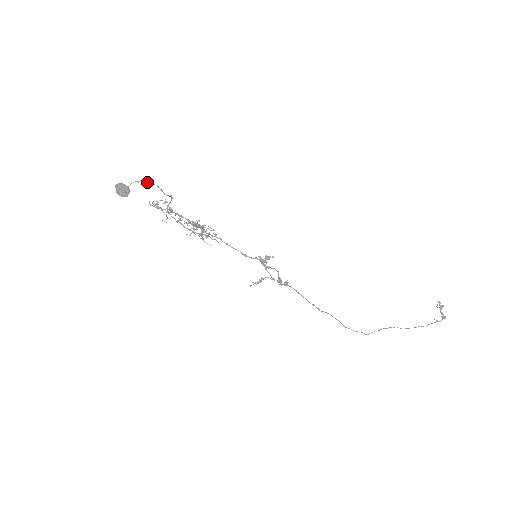
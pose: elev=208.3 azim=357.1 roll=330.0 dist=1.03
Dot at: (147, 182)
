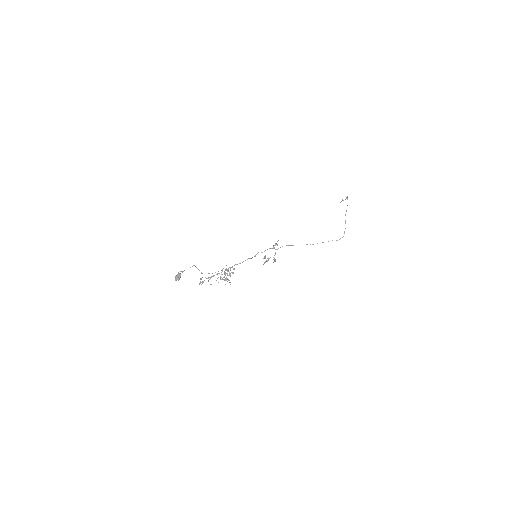
Dot at: occluded
